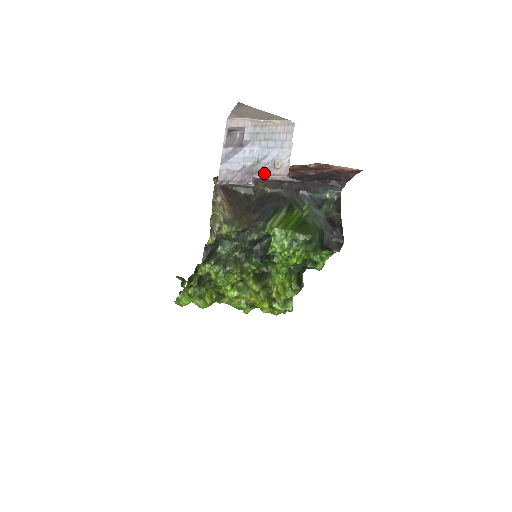
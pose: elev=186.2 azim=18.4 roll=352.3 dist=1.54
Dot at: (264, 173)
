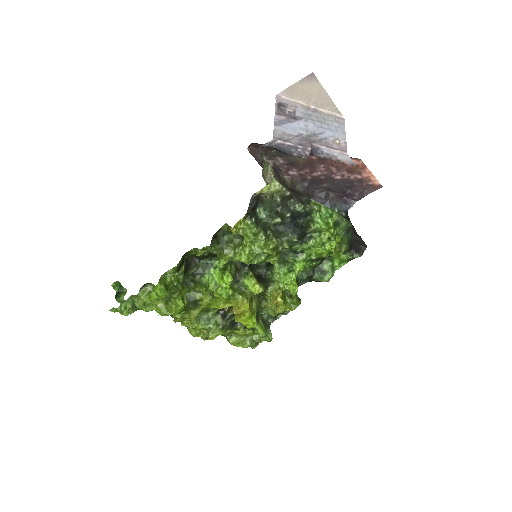
Dot at: (323, 144)
